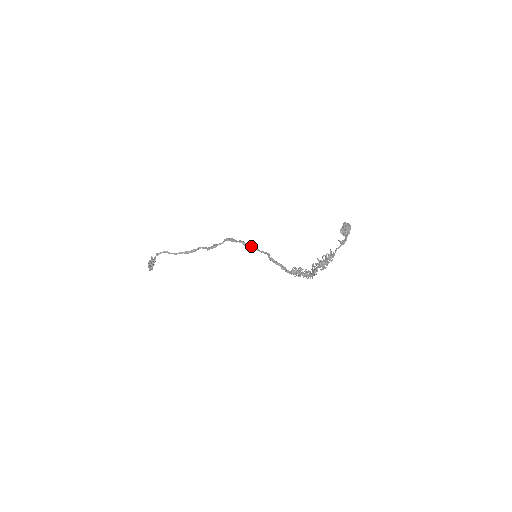
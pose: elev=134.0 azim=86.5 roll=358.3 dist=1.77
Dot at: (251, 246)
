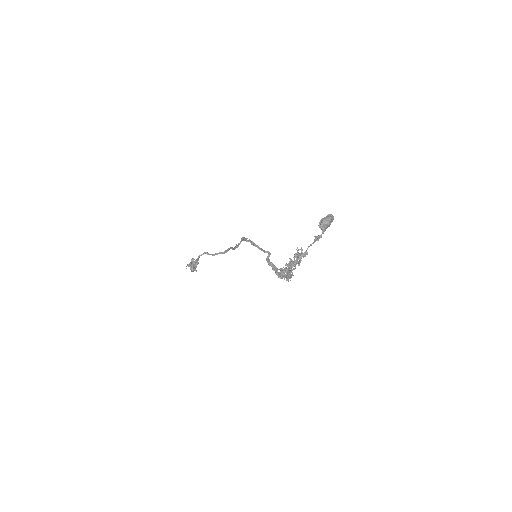
Dot at: (256, 245)
